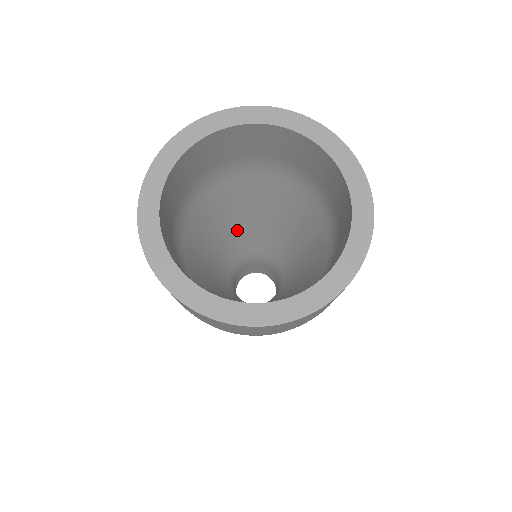
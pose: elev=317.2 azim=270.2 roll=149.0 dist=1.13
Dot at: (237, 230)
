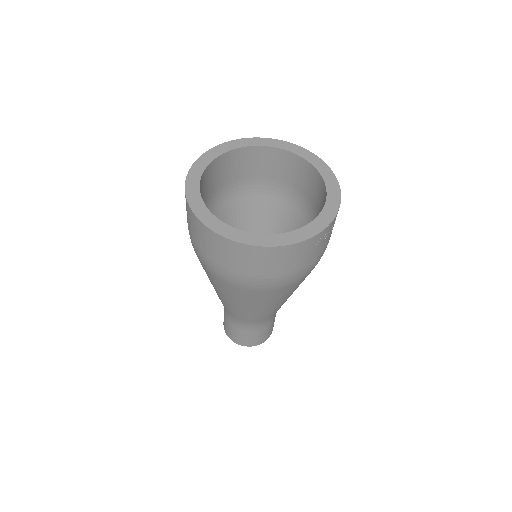
Dot at: occluded
